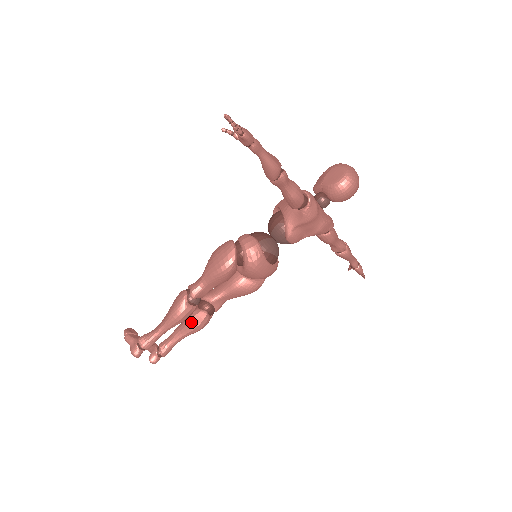
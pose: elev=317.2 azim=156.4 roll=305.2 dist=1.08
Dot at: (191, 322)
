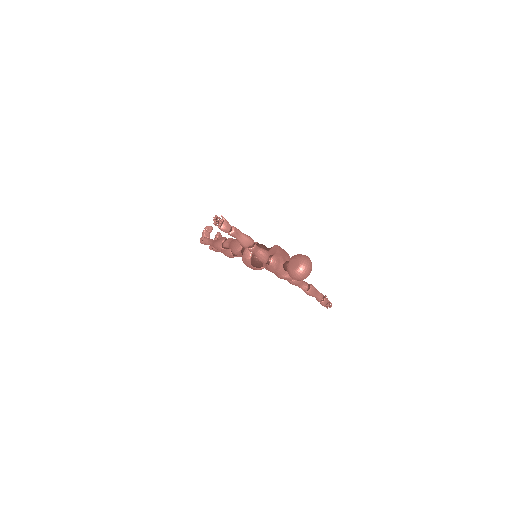
Dot at: (225, 251)
